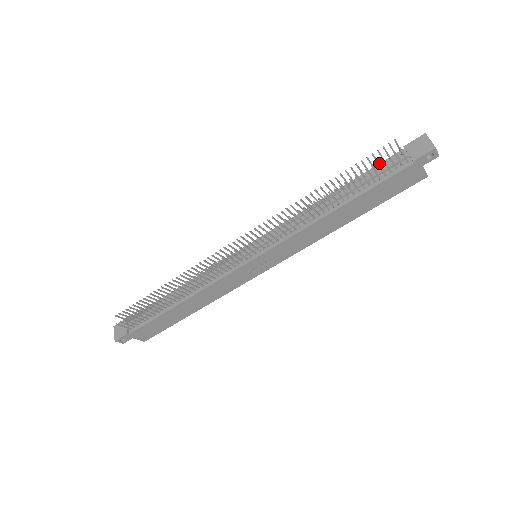
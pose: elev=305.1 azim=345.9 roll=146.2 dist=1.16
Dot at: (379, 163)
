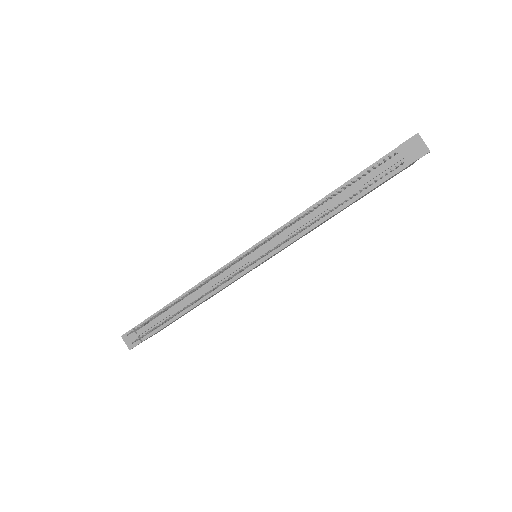
Dot at: (373, 163)
